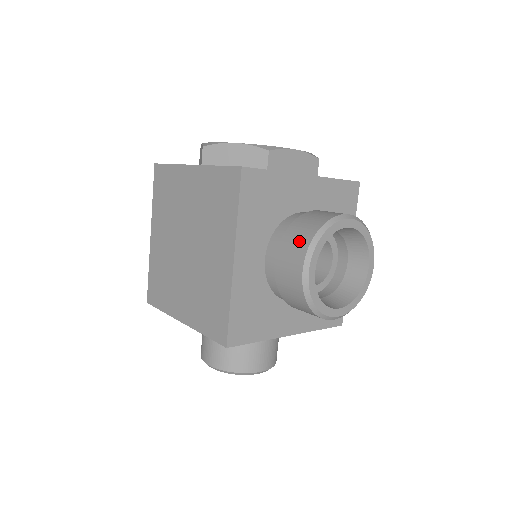
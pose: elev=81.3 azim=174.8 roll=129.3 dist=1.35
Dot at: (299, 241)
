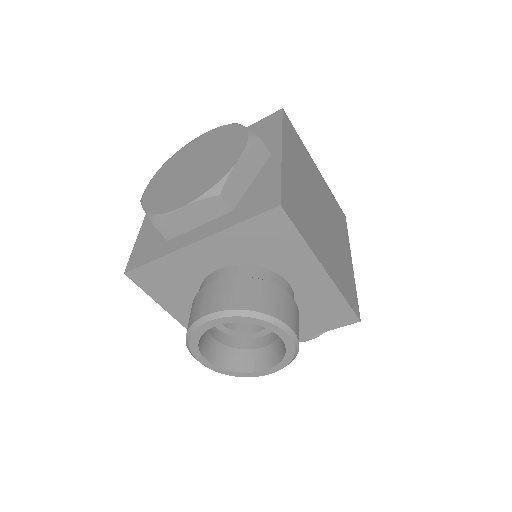
Dot at: occluded
